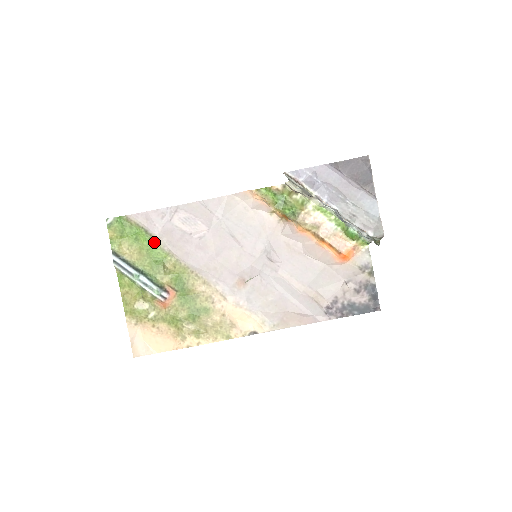
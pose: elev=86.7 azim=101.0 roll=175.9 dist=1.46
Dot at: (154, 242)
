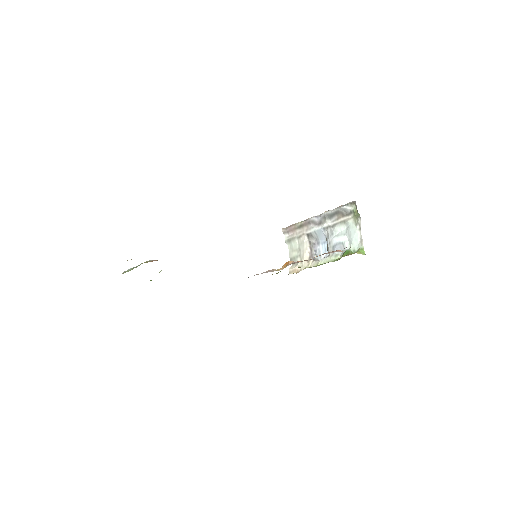
Dot at: occluded
